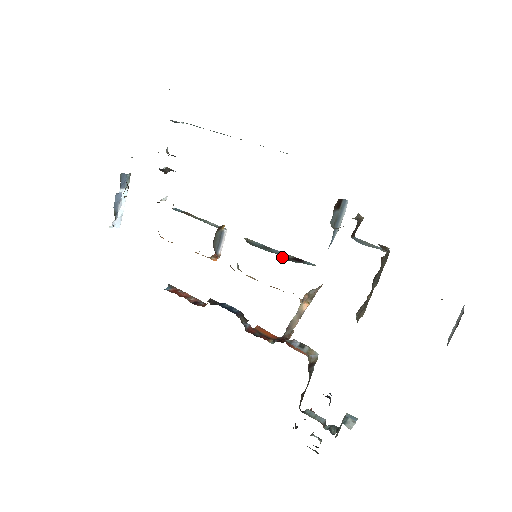
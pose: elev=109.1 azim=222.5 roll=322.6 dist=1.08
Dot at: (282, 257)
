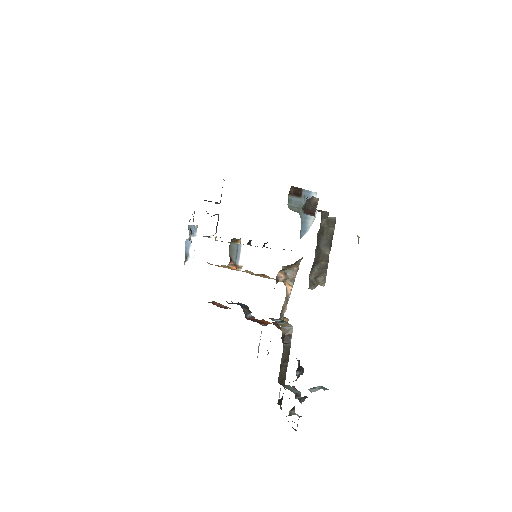
Dot at: occluded
